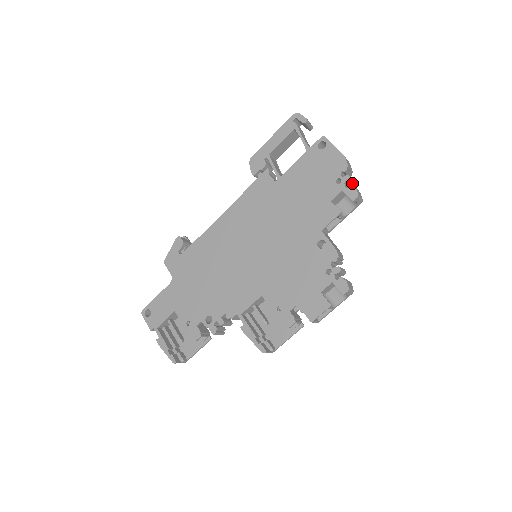
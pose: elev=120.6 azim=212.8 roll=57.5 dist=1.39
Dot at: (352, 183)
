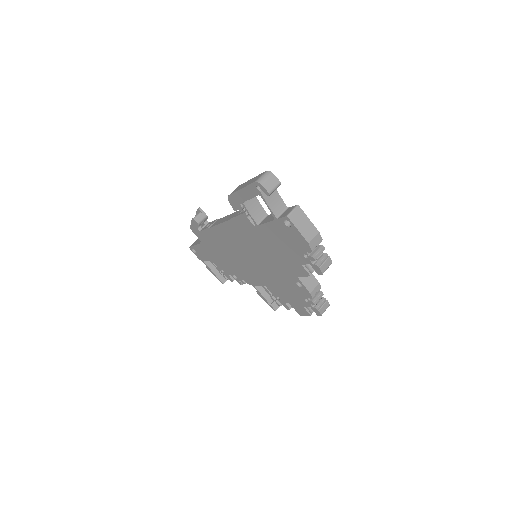
Dot at: (320, 254)
